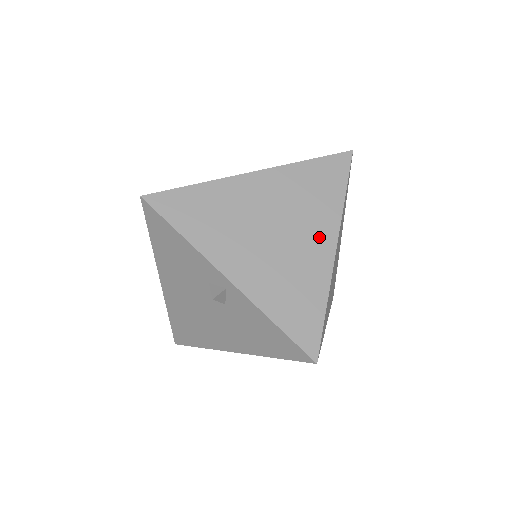
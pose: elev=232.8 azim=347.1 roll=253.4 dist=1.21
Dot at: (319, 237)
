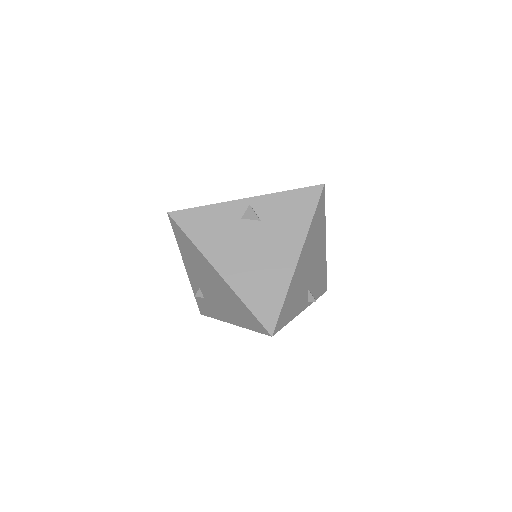
Dot at: occluded
